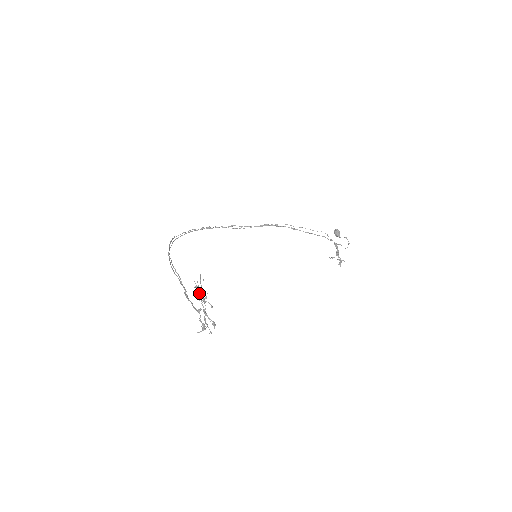
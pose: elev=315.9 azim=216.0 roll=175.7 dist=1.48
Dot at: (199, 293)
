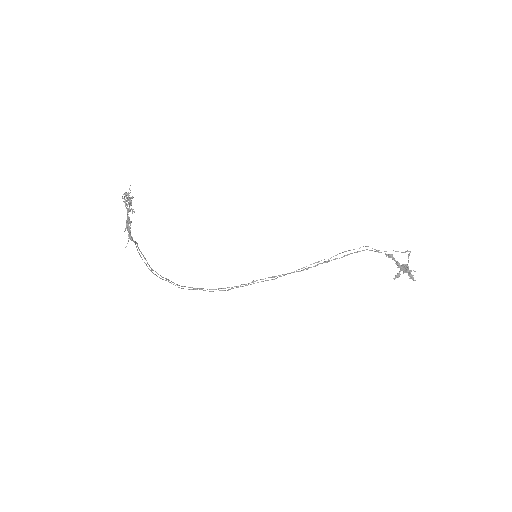
Dot at: (124, 197)
